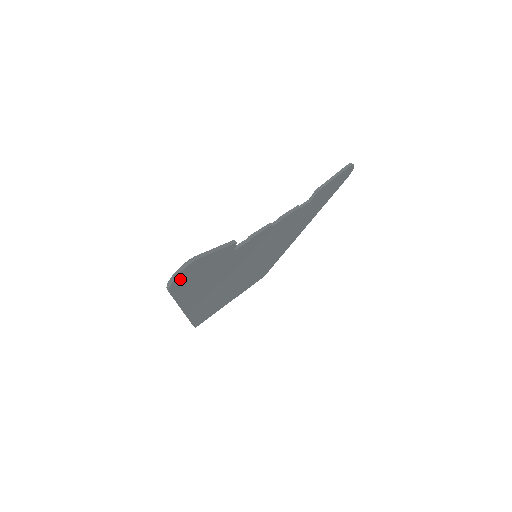
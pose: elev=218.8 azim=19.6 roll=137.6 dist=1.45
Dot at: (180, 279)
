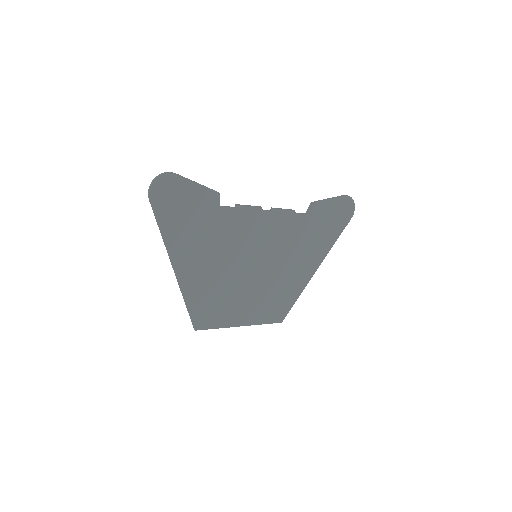
Dot at: (160, 190)
